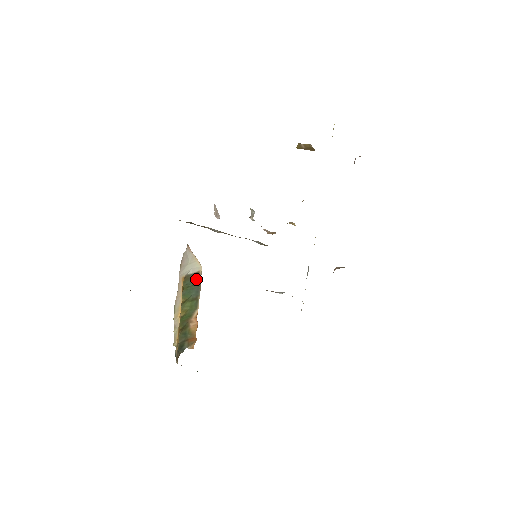
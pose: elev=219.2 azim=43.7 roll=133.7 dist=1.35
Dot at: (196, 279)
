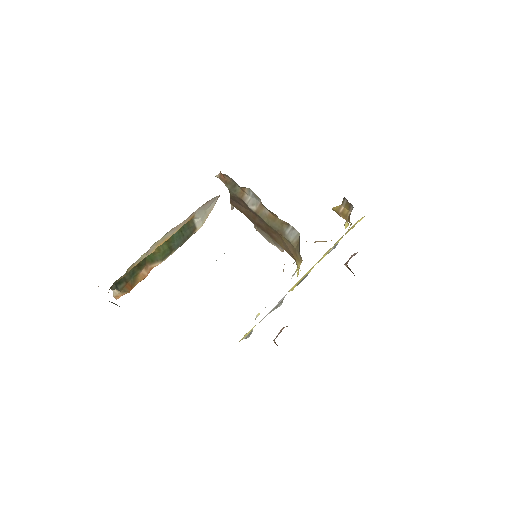
Dot at: (189, 233)
